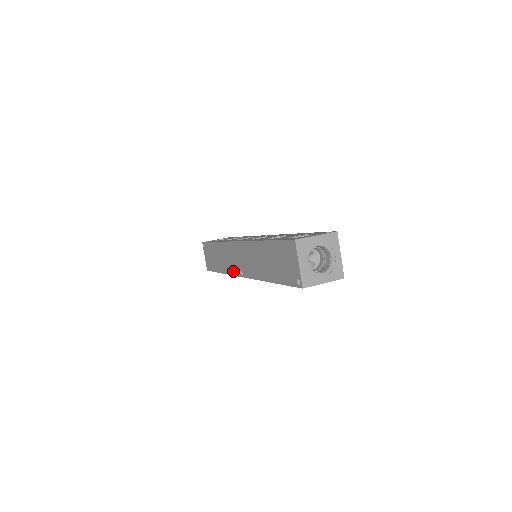
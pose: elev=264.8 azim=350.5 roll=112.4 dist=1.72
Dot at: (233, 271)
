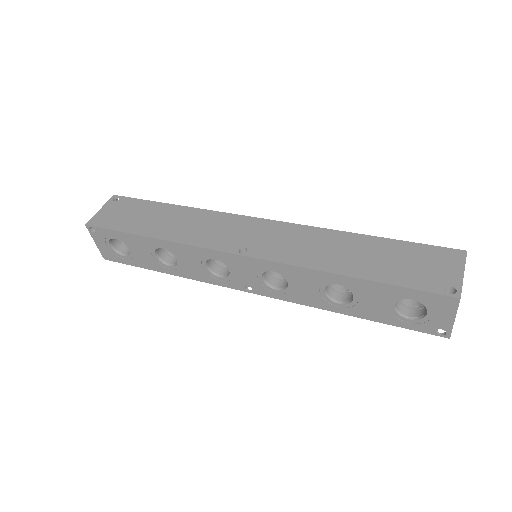
Dot at: (210, 243)
